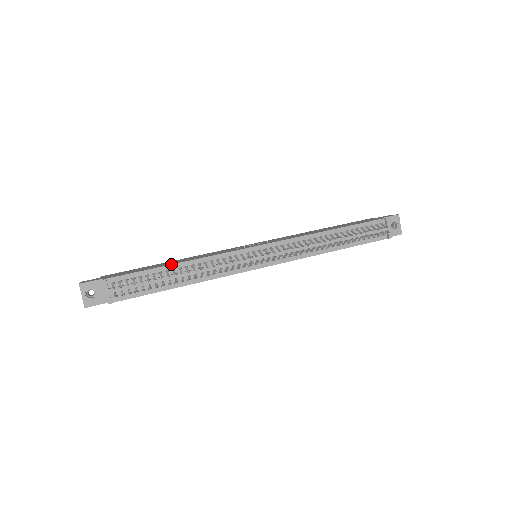
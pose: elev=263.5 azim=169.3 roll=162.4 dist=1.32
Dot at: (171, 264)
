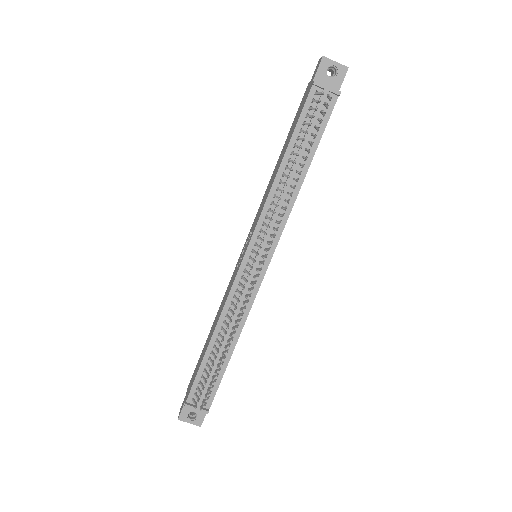
Dot at: (208, 345)
